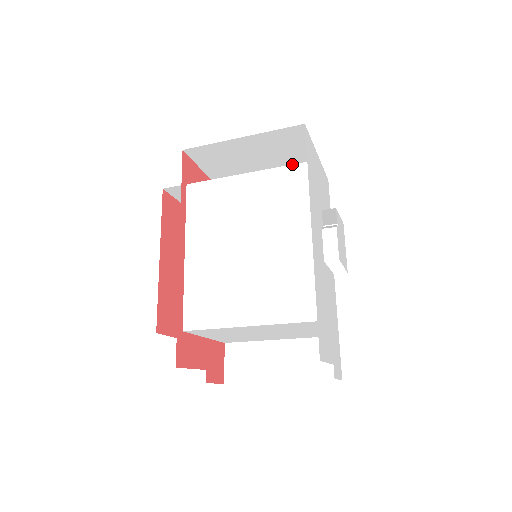
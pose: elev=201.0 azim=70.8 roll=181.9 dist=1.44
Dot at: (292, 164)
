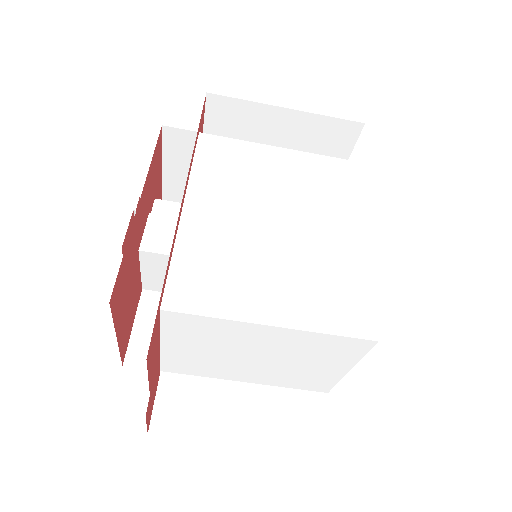
Dot at: occluded
